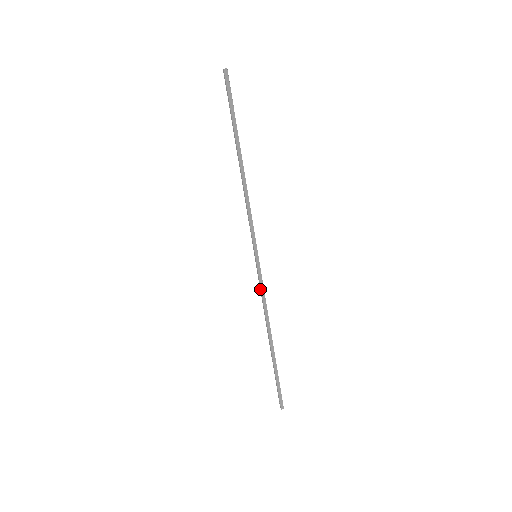
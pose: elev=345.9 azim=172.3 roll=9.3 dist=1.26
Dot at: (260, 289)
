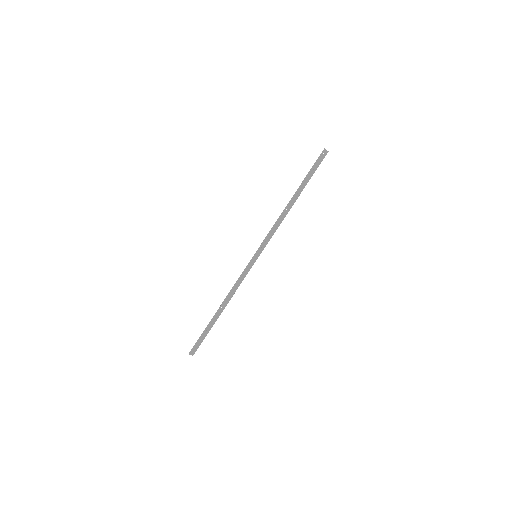
Dot at: (242, 276)
